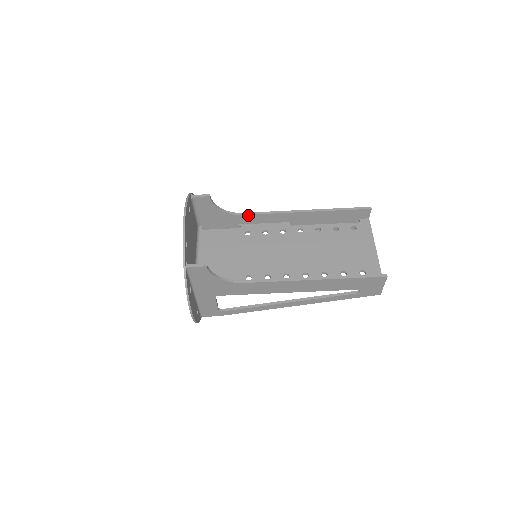
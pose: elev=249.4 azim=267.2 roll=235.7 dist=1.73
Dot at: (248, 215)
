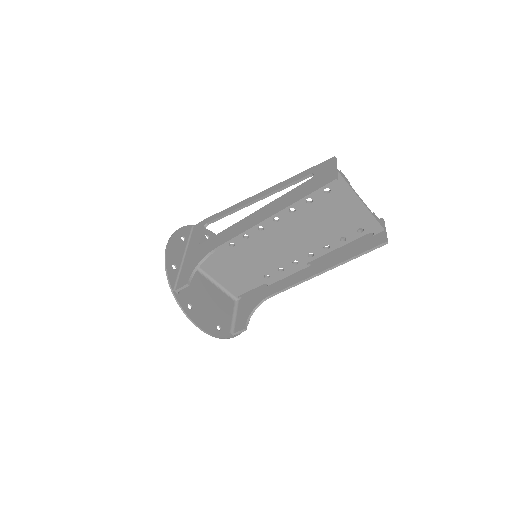
Dot at: (222, 246)
